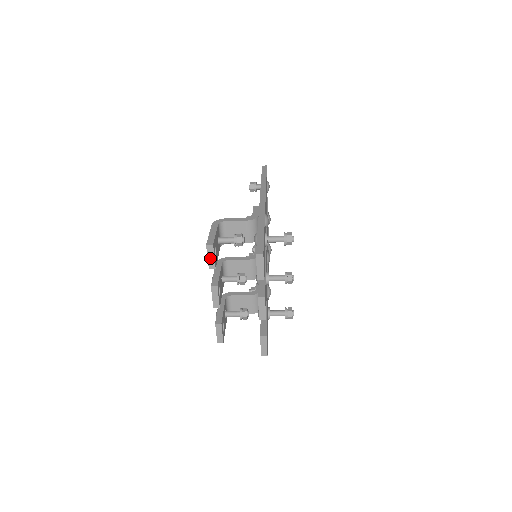
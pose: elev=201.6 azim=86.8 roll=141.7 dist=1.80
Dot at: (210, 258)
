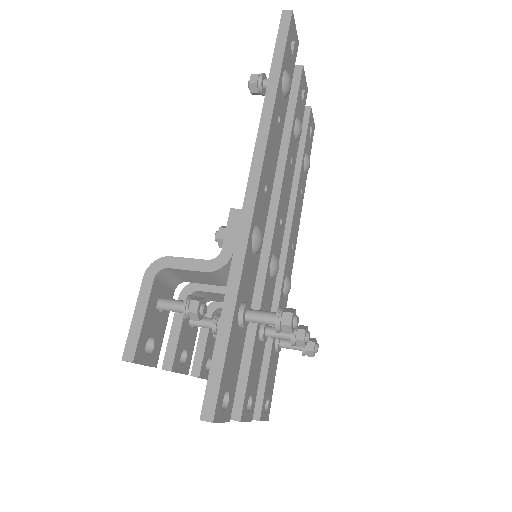
Dot at: occluded
